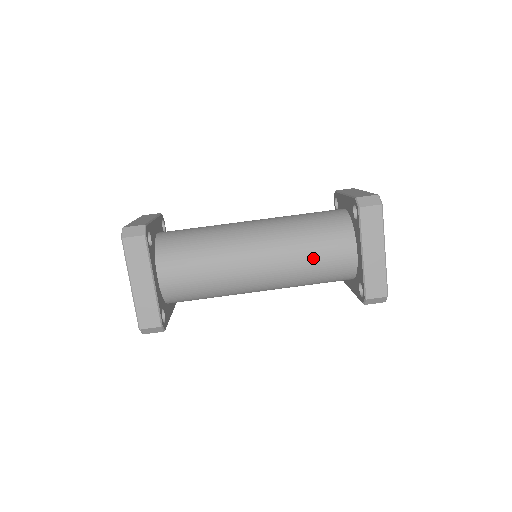
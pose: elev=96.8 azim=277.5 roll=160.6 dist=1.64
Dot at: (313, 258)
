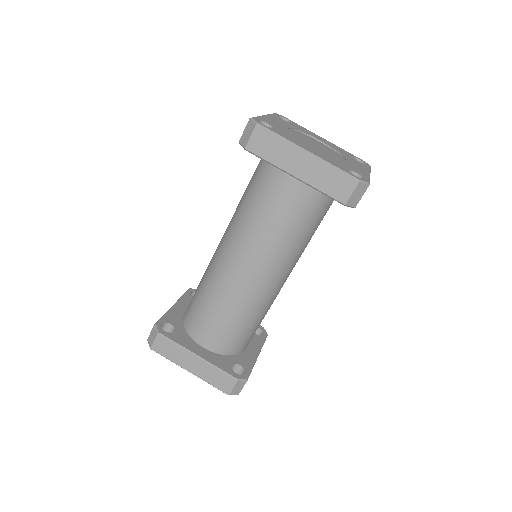
Dot at: occluded
